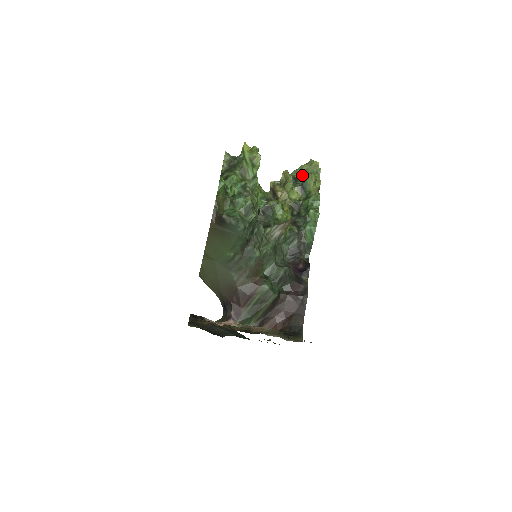
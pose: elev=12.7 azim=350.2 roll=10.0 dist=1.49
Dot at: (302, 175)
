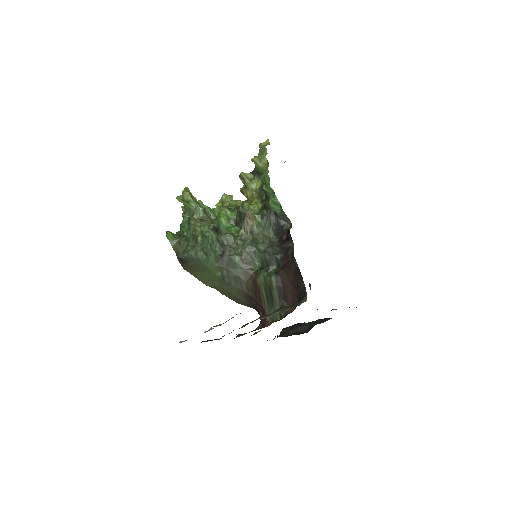
Dot at: occluded
